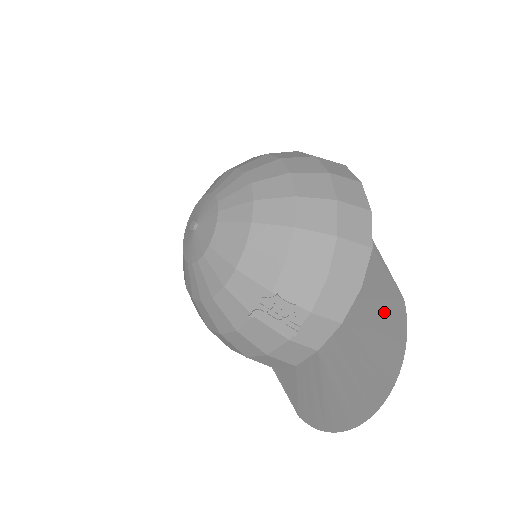
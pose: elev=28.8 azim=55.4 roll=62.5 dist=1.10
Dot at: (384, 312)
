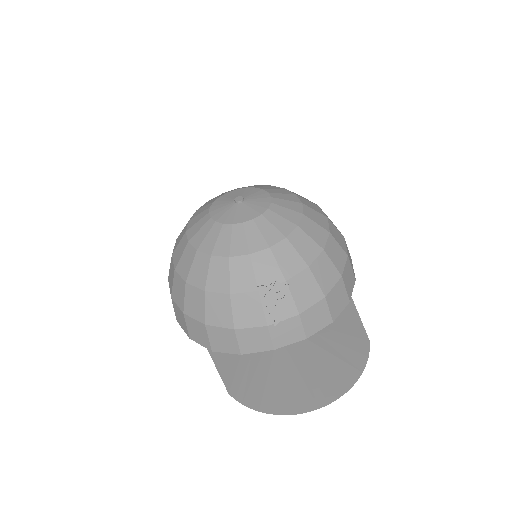
Dot at: (350, 344)
